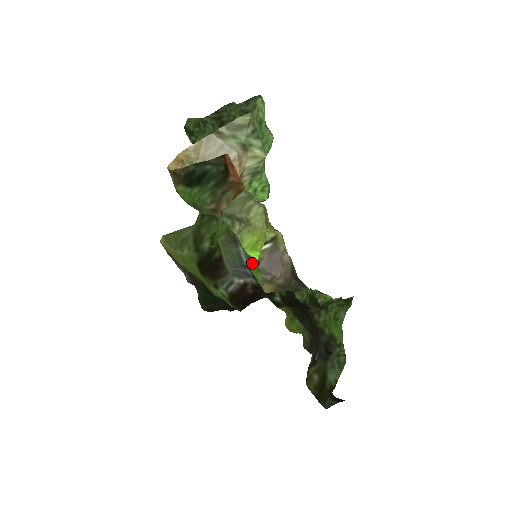
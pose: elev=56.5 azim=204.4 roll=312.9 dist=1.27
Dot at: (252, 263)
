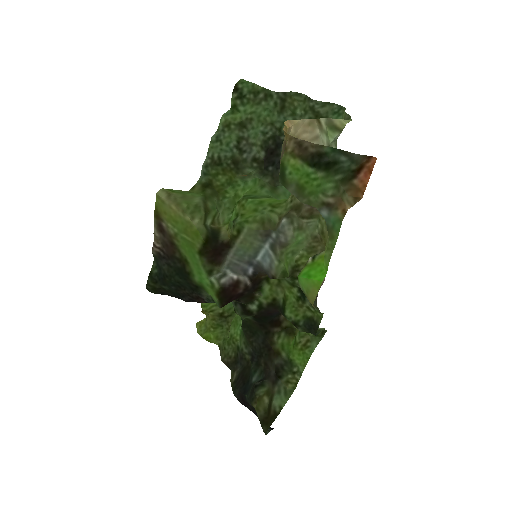
Dot at: (280, 266)
